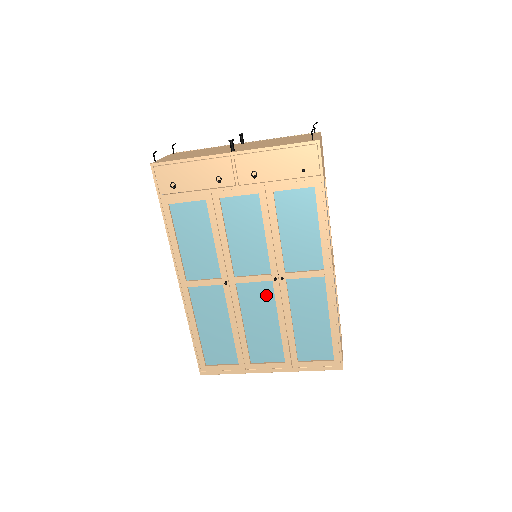
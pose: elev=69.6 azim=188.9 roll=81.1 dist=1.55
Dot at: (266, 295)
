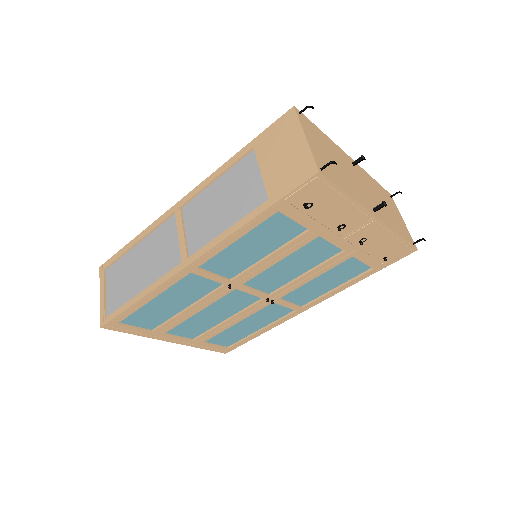
Dot at: (244, 303)
